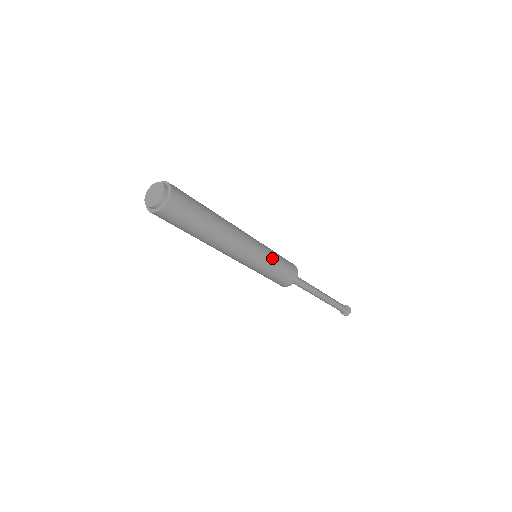
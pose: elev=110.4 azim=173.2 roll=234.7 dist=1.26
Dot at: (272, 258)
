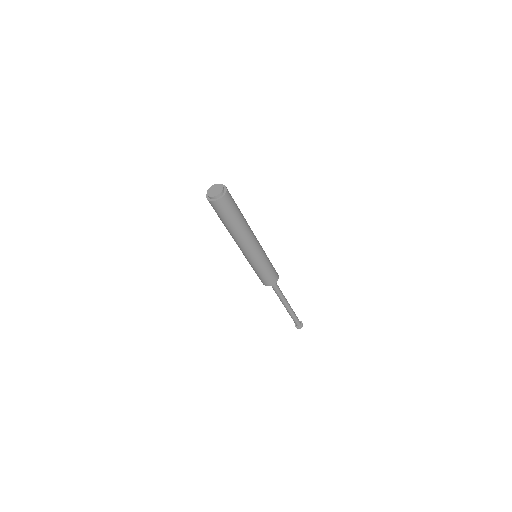
Dot at: (267, 259)
